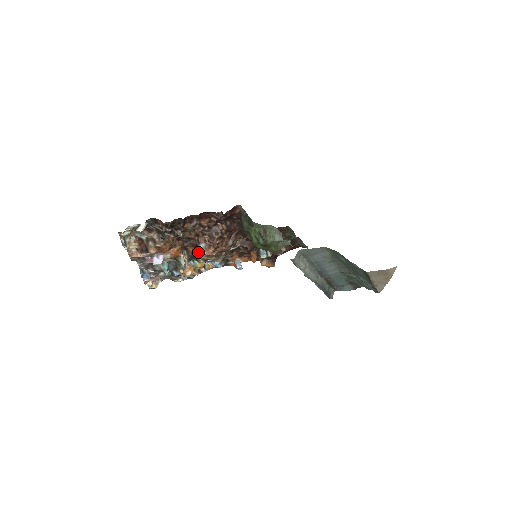
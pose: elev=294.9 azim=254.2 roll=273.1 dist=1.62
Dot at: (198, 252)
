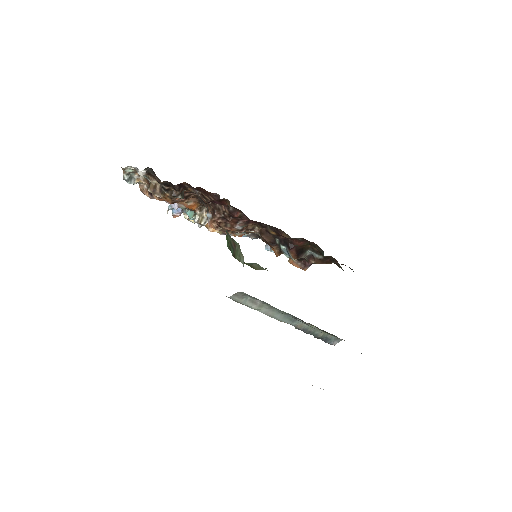
Dot at: occluded
